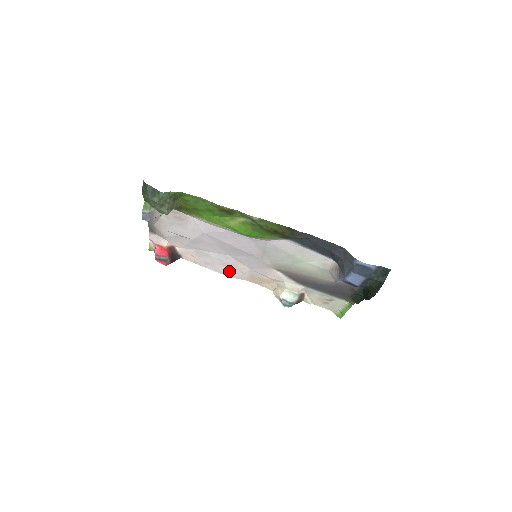
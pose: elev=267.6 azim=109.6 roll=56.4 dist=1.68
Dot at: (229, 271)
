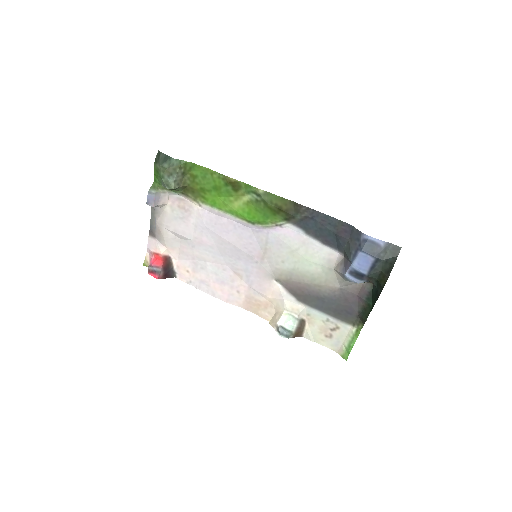
Dot at: (224, 291)
